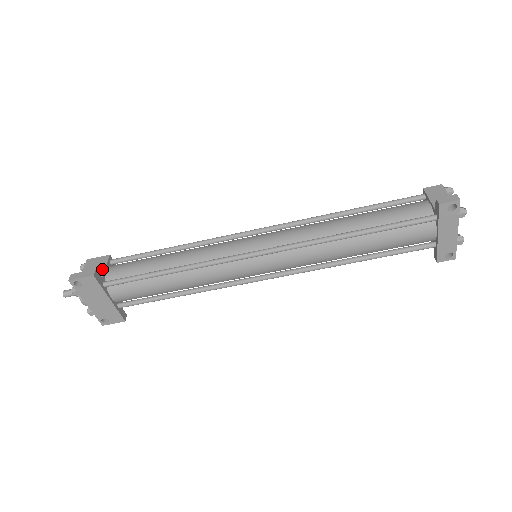
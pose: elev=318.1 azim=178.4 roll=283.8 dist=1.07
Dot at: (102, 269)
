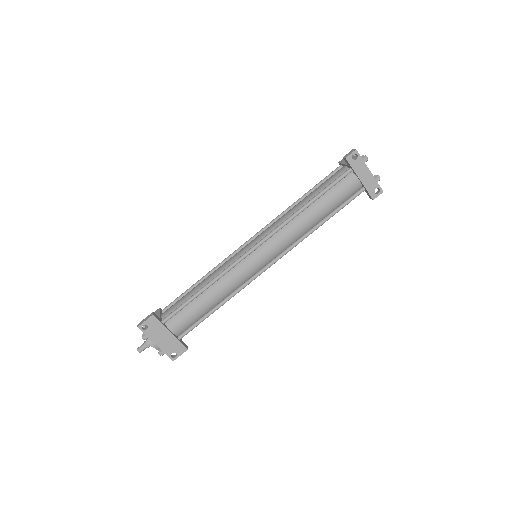
Dot at: (158, 315)
